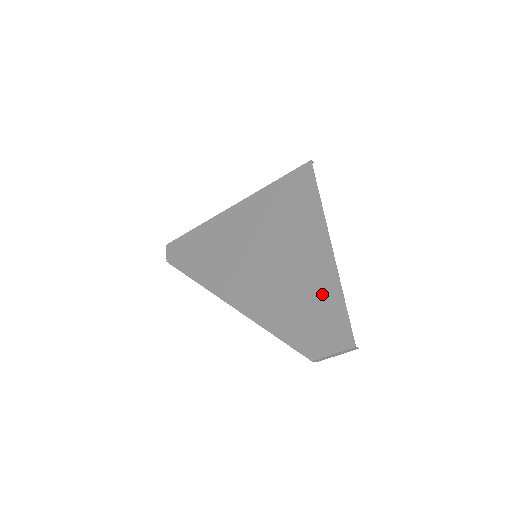
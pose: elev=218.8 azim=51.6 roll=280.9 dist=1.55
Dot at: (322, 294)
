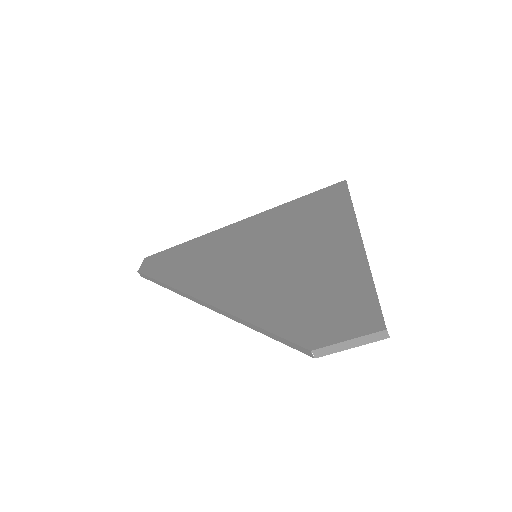
Dot at: (341, 280)
